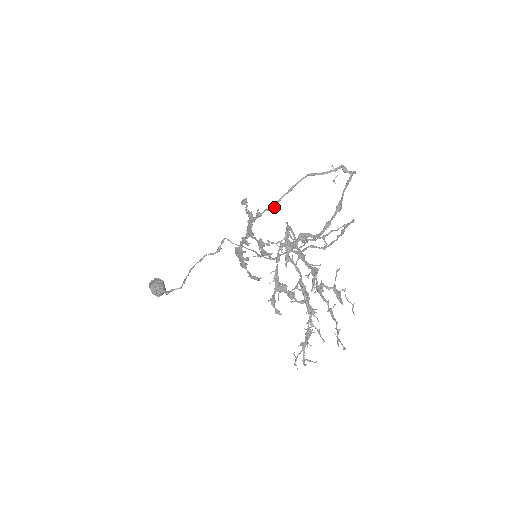
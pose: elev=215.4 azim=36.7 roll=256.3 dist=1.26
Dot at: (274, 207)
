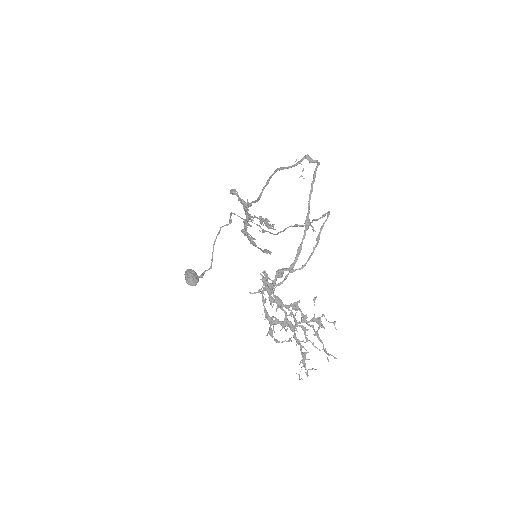
Dot at: occluded
